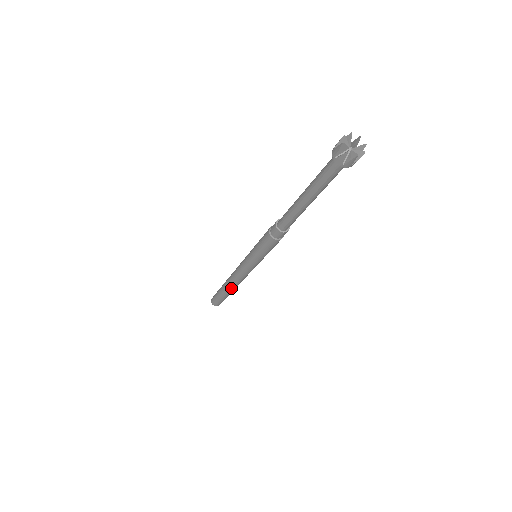
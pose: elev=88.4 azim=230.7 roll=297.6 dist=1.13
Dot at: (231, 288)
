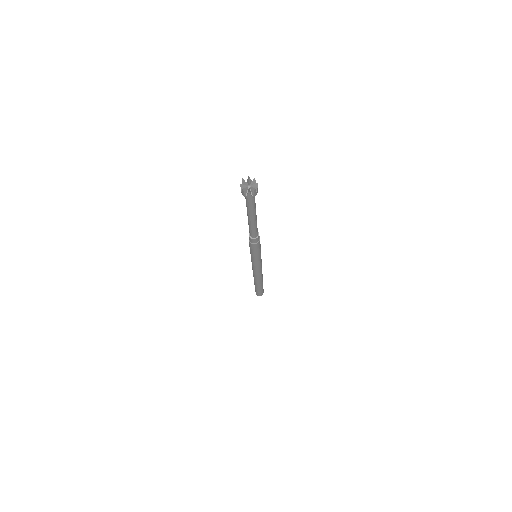
Dot at: (260, 281)
